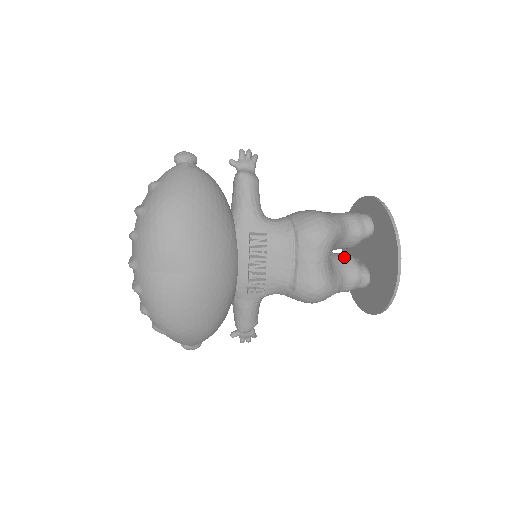
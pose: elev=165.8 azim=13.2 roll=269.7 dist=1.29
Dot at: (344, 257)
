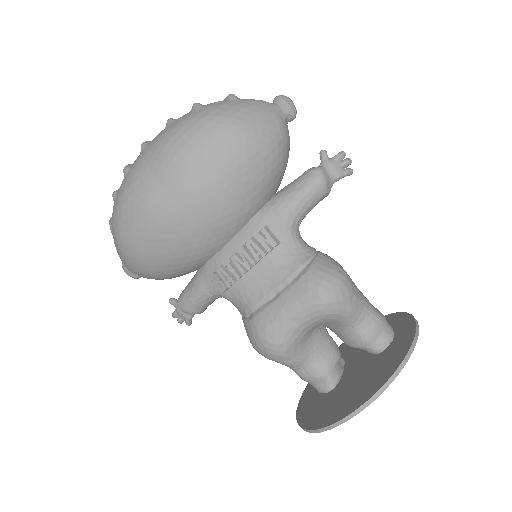
Dot at: (331, 345)
